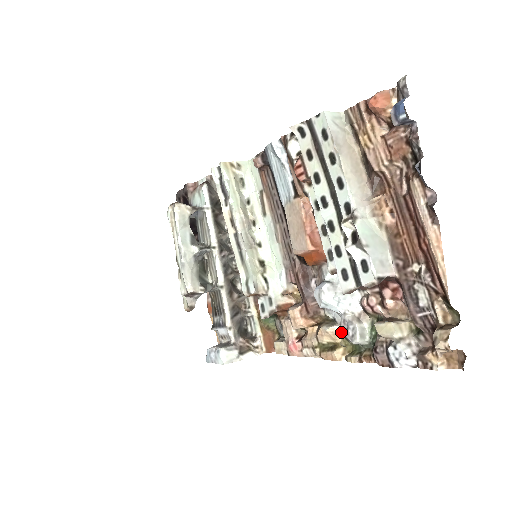
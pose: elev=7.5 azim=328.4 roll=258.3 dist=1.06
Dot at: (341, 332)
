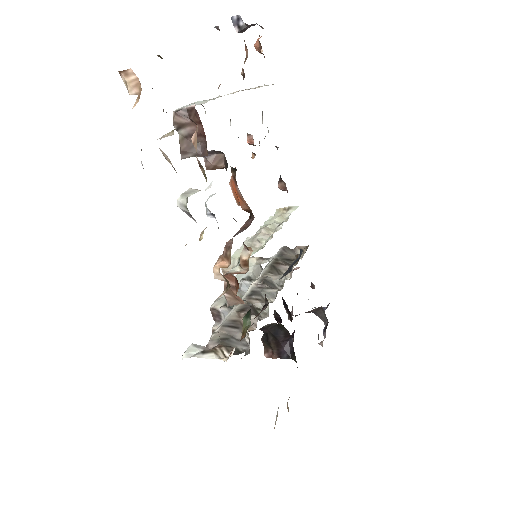
Dot at: occluded
